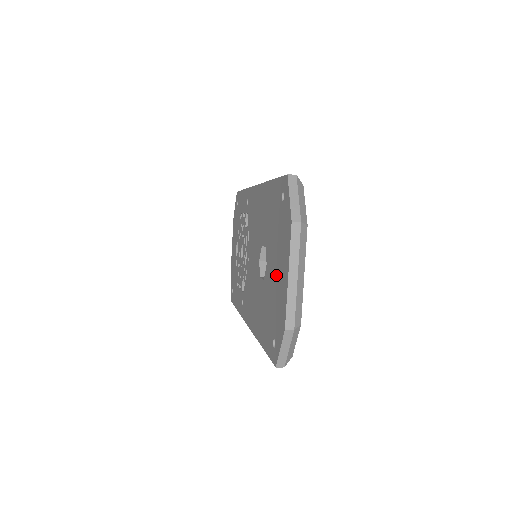
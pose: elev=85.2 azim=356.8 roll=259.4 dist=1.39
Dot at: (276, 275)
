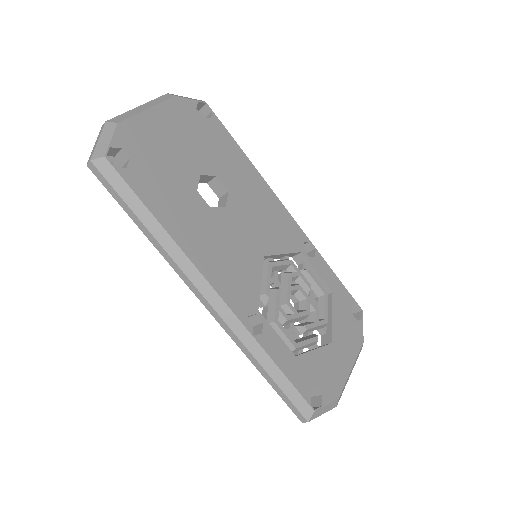
Dot at: occluded
